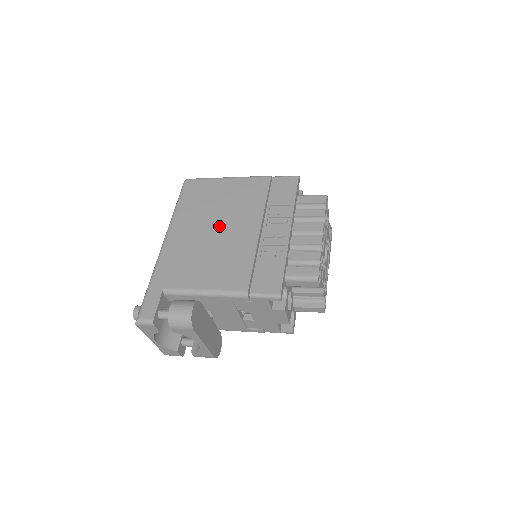
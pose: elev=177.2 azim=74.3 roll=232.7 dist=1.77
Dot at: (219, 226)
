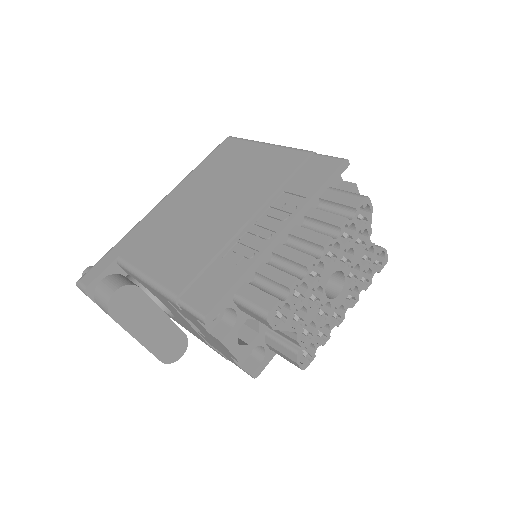
Dot at: (214, 201)
